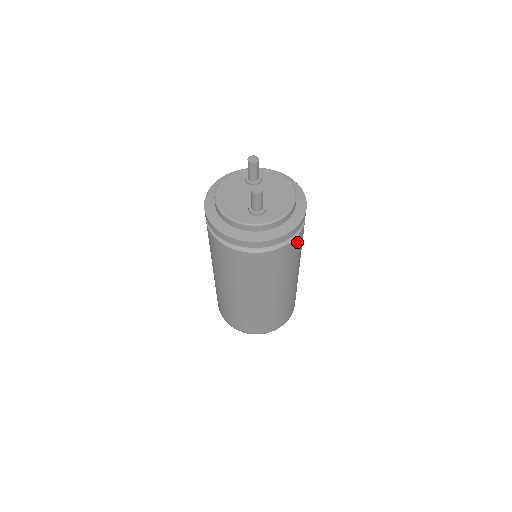
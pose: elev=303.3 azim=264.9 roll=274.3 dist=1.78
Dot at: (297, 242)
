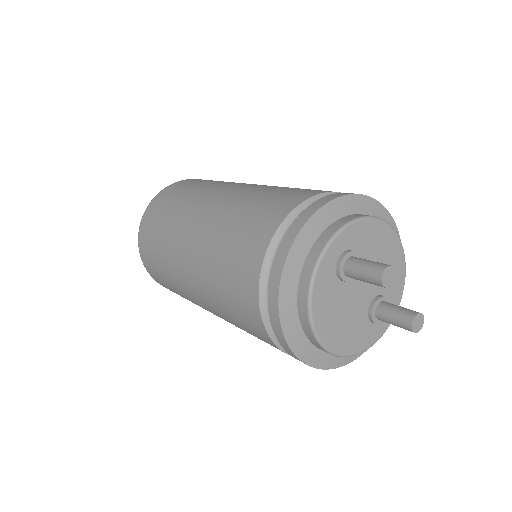
Dot at: occluded
